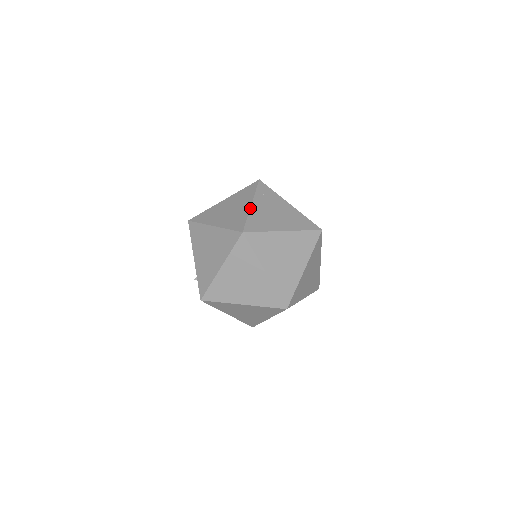
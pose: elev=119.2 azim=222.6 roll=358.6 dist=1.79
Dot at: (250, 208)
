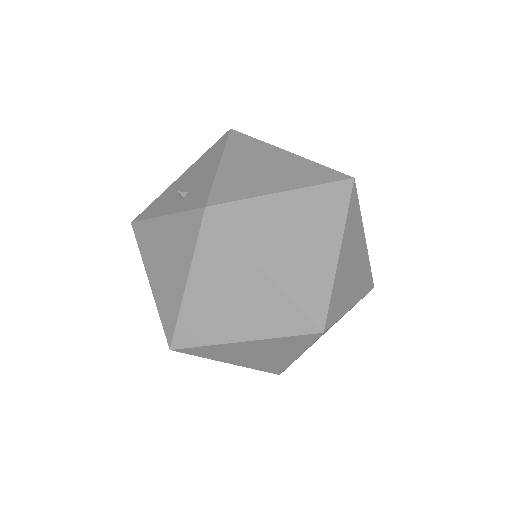
Dot at: occluded
